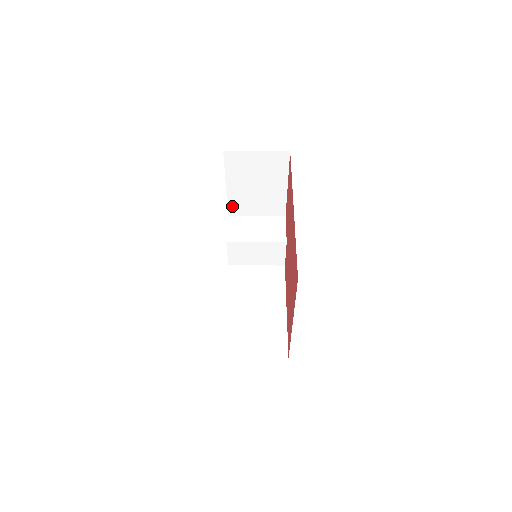
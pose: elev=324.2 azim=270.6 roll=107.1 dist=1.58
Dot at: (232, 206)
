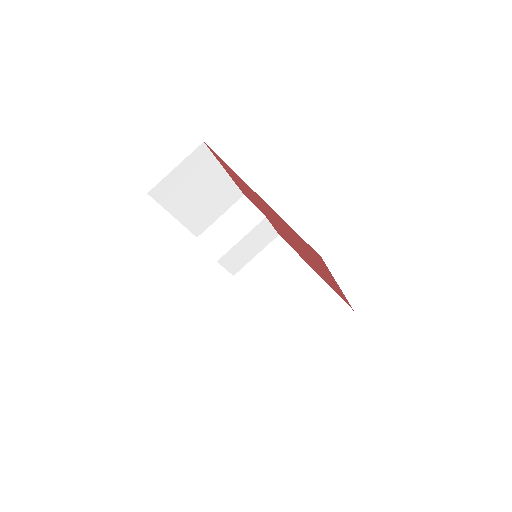
Dot at: (193, 227)
